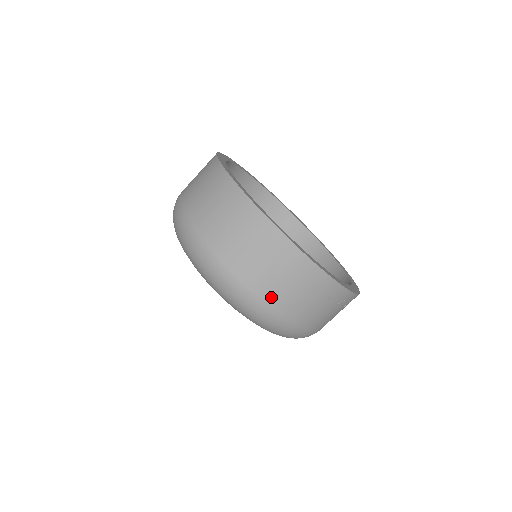
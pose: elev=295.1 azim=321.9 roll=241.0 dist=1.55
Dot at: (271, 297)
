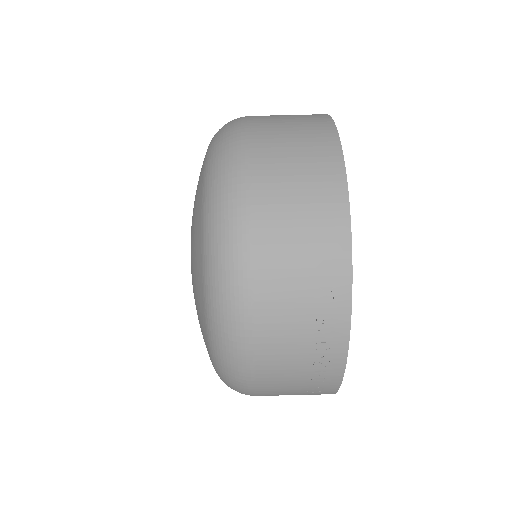
Dot at: (263, 213)
